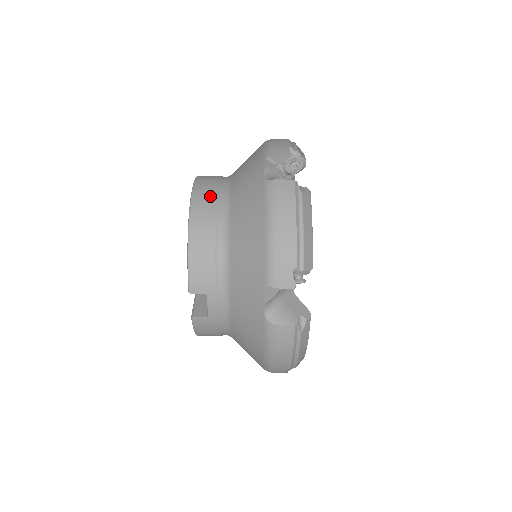
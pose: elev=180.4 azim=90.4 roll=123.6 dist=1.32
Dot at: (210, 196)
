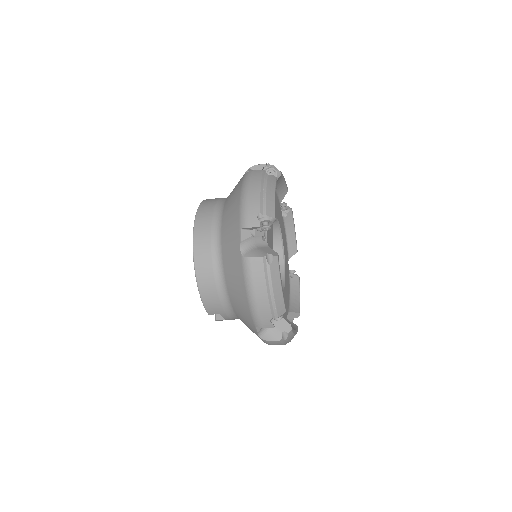
Dot at: (207, 250)
